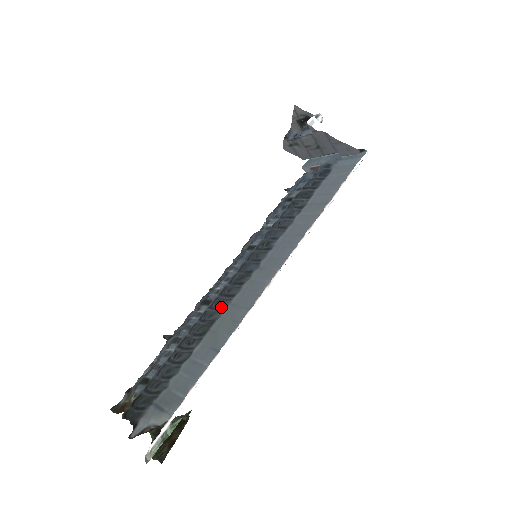
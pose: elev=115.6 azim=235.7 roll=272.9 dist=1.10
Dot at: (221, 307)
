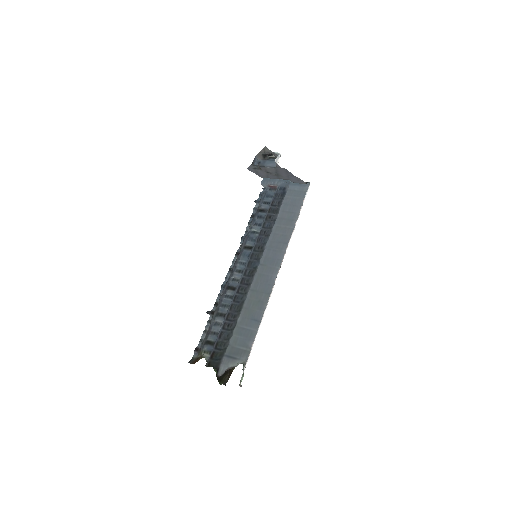
Dot at: (246, 292)
